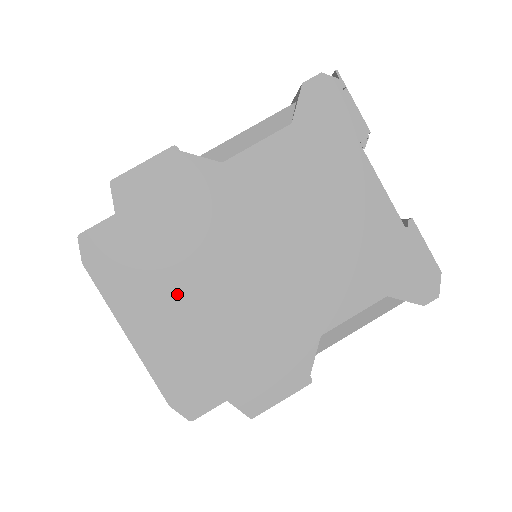
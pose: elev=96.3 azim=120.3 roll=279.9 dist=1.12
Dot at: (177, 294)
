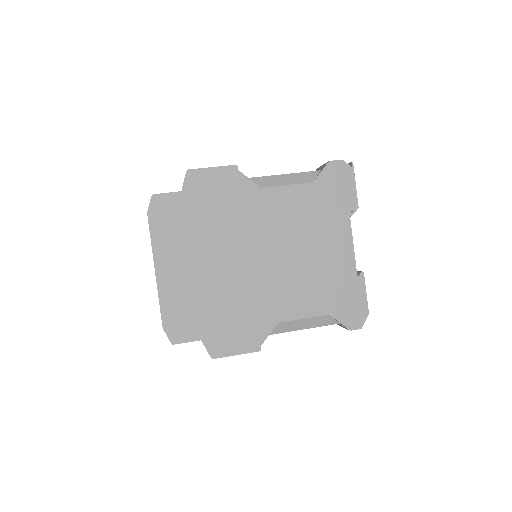
Dot at: (199, 258)
